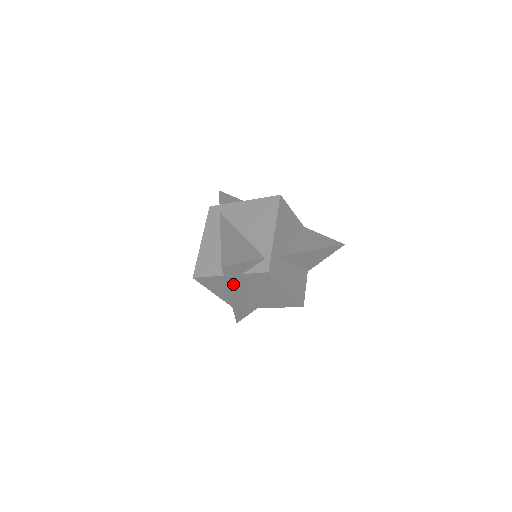
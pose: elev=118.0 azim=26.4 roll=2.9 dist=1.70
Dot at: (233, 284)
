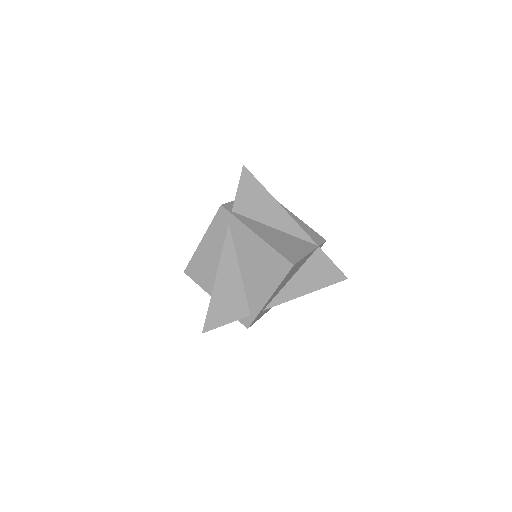
Dot at: occluded
